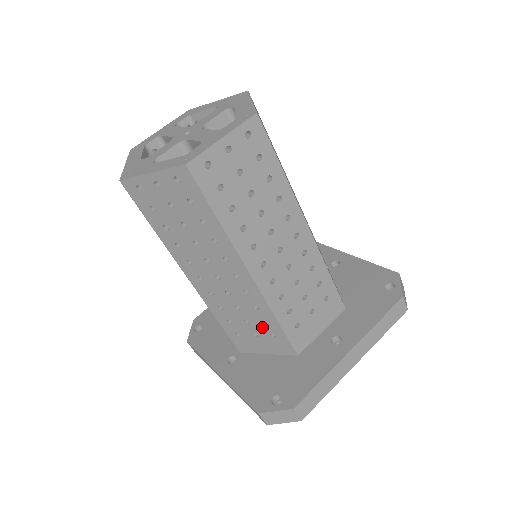
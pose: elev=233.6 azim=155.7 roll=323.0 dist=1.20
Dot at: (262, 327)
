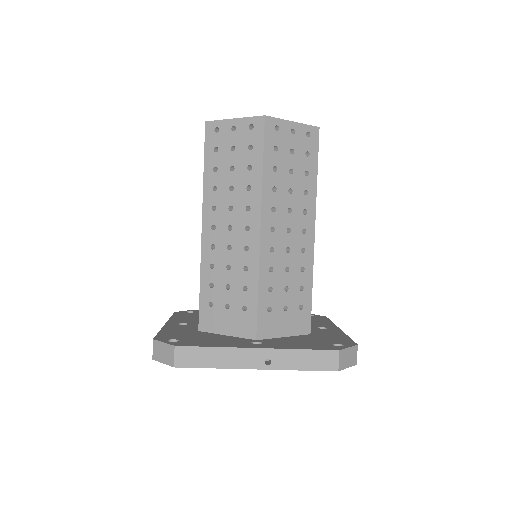
Dot at: (296, 296)
